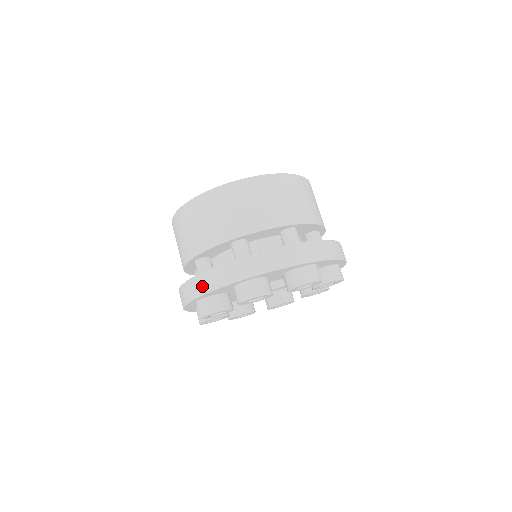
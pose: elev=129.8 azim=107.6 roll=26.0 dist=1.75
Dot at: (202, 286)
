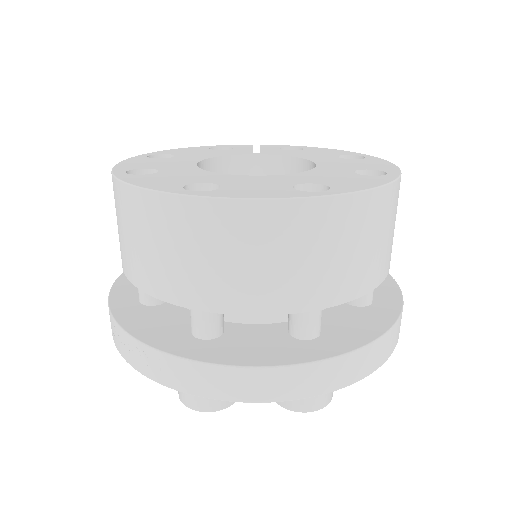
Dot at: (124, 349)
